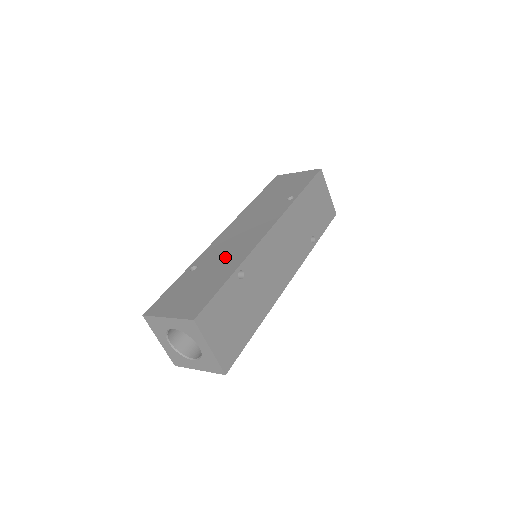
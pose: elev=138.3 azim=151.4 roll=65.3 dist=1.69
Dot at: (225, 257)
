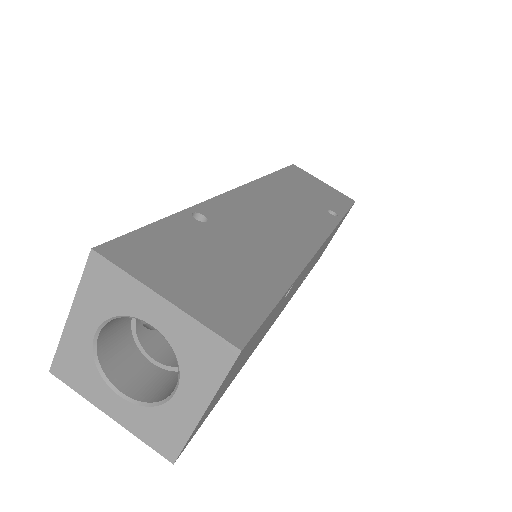
Dot at: (262, 239)
